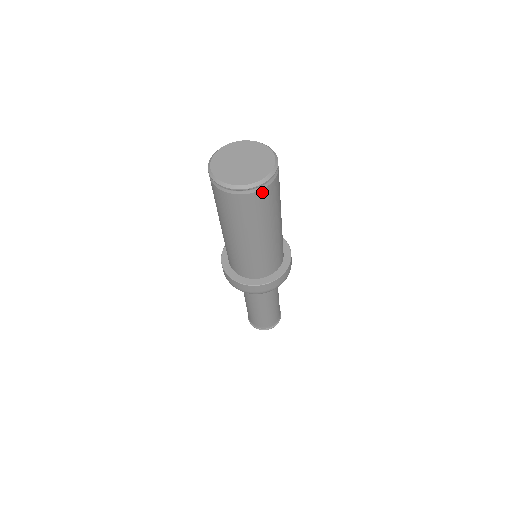
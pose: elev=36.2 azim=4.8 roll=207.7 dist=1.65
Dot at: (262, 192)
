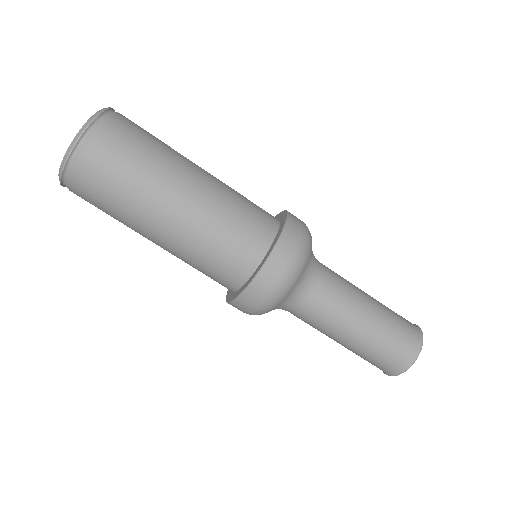
Dot at: (102, 134)
